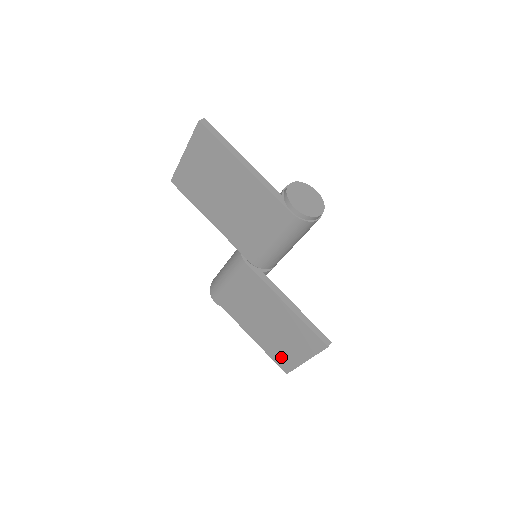
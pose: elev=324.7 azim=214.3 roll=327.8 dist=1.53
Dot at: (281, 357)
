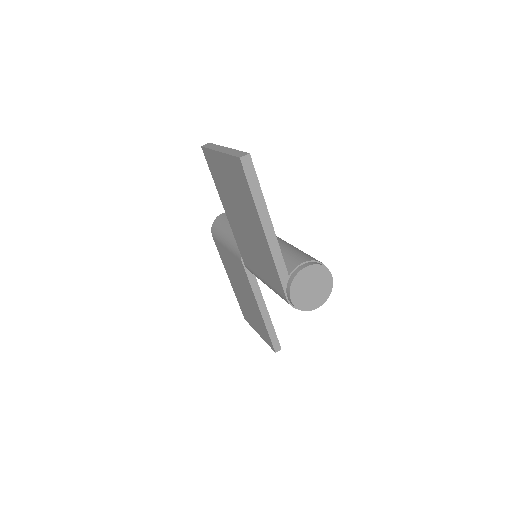
Dot at: (245, 312)
